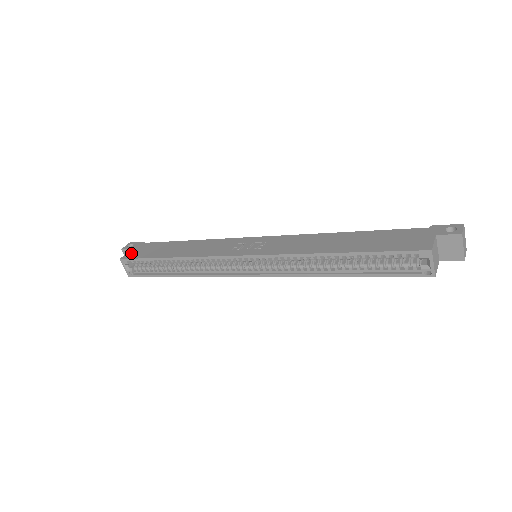
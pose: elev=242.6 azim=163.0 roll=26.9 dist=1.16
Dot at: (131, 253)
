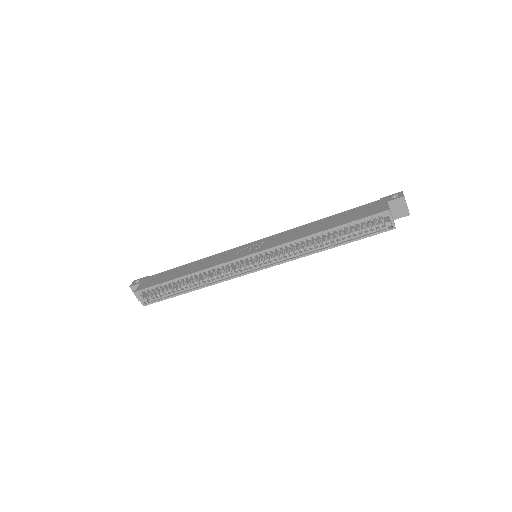
Dot at: (142, 285)
